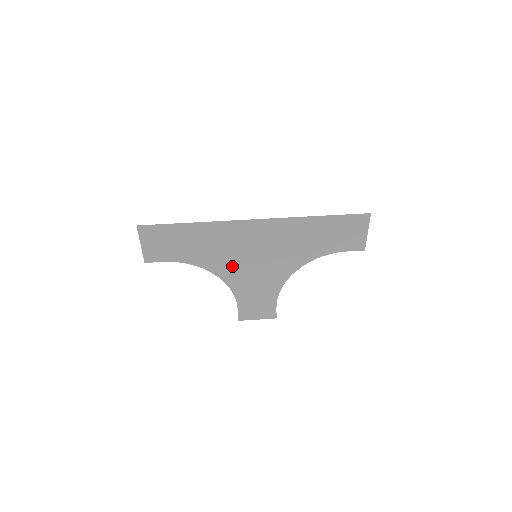
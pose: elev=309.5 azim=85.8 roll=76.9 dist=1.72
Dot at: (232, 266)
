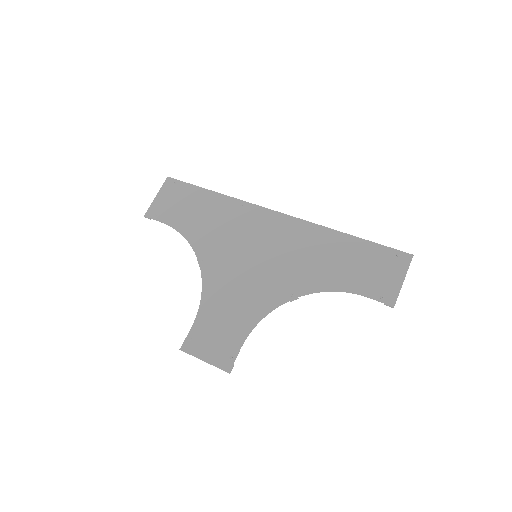
Dot at: (223, 258)
